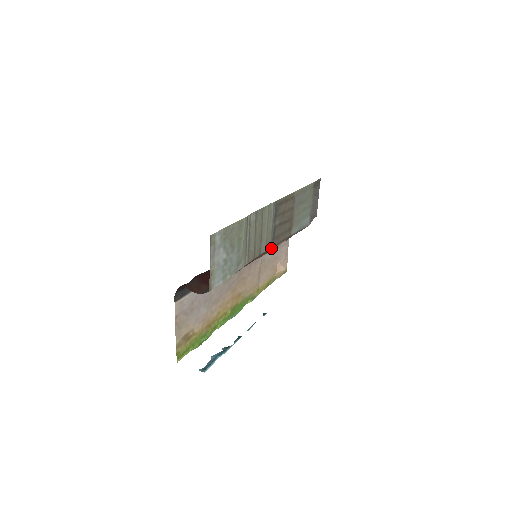
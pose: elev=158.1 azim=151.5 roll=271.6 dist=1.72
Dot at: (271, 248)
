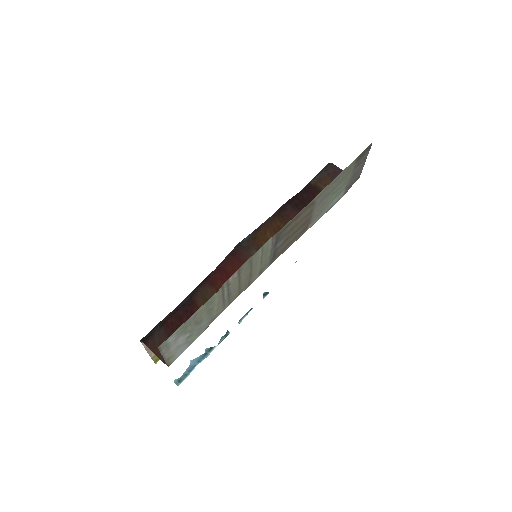
Dot at: (271, 263)
